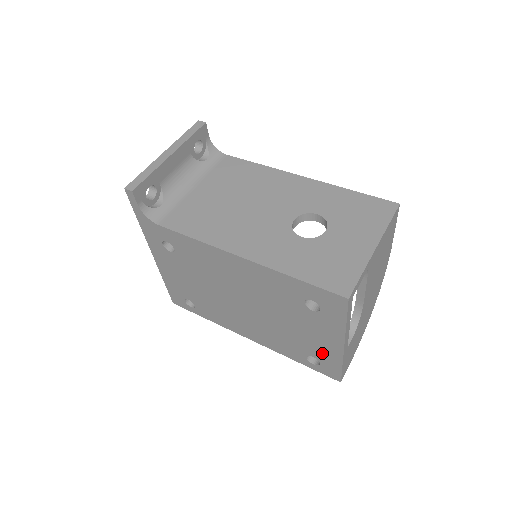
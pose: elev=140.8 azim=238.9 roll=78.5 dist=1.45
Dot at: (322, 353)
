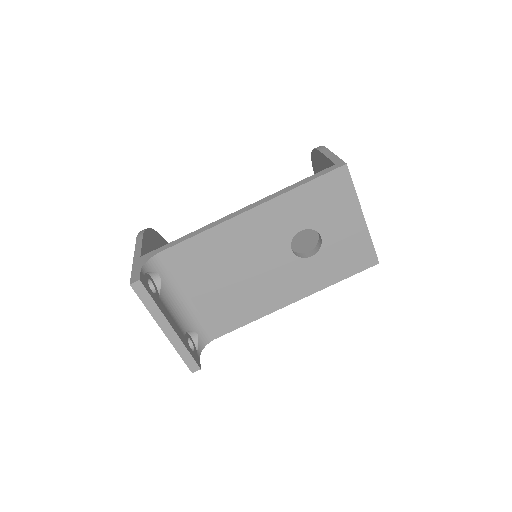
Dot at: occluded
